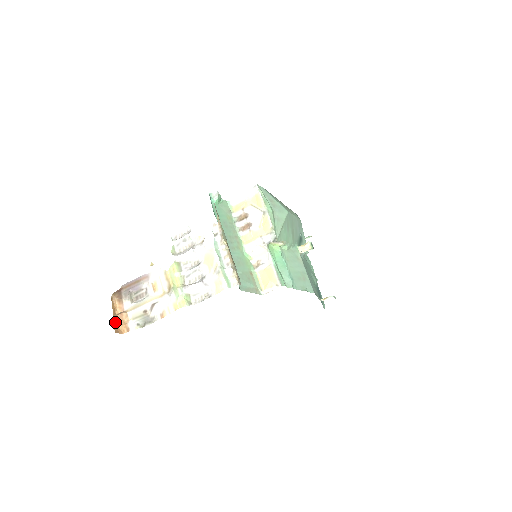
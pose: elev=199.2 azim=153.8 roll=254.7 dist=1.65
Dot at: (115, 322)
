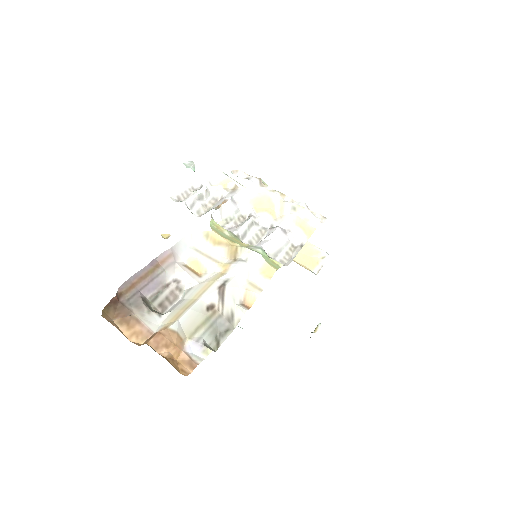
Dot at: (157, 352)
